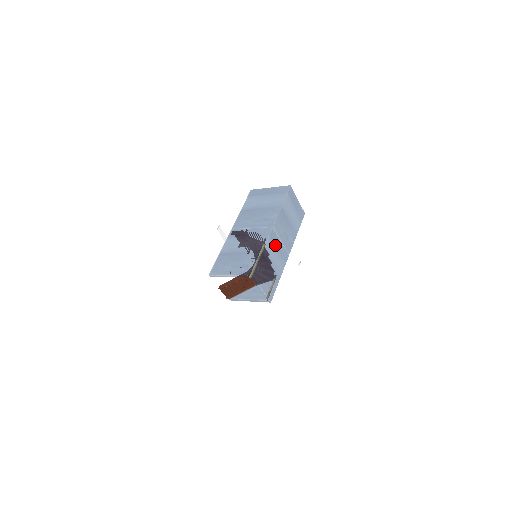
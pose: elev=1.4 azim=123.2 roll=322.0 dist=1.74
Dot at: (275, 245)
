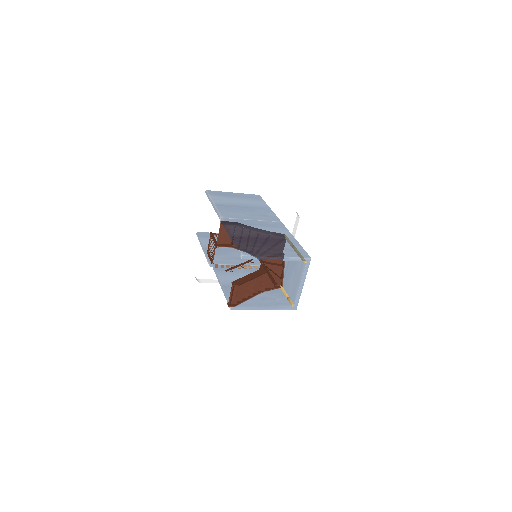
Dot at: occluded
